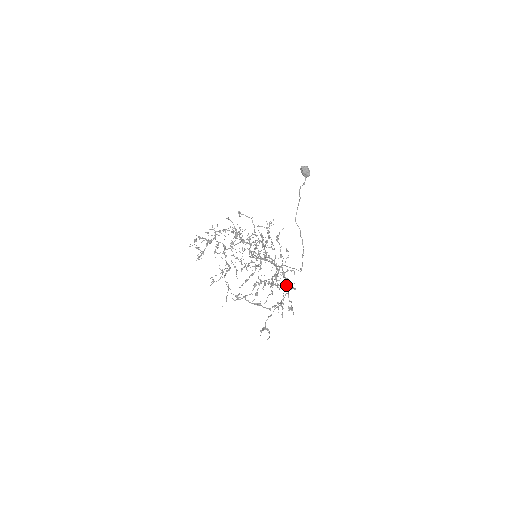
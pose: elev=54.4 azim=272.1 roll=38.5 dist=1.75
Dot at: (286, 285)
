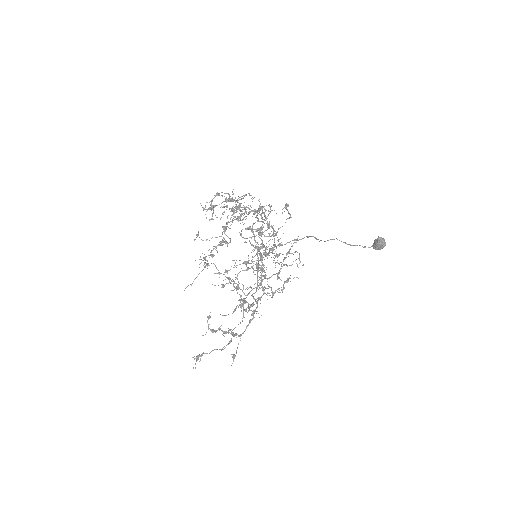
Dot at: (251, 320)
